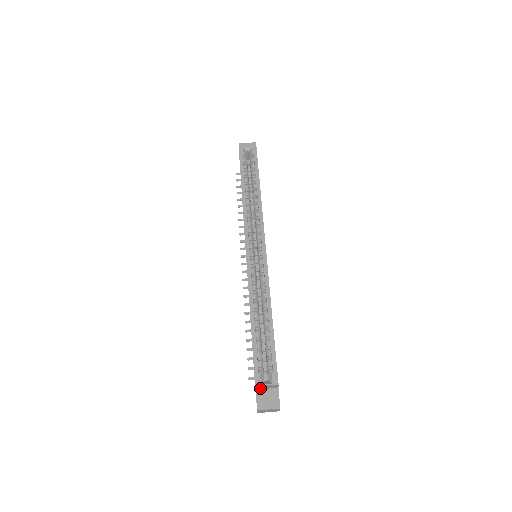
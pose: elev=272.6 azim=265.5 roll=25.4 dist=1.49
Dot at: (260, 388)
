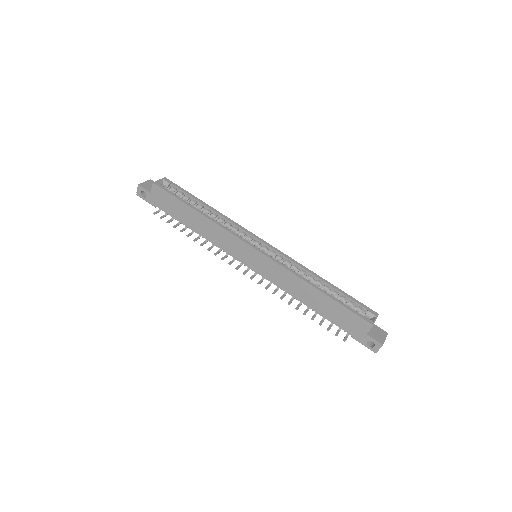
Dot at: (369, 330)
